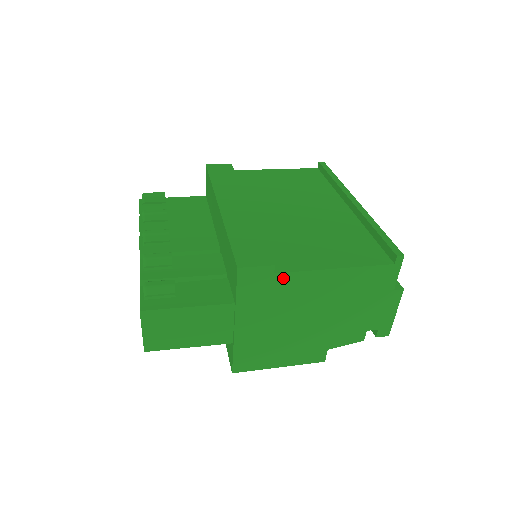
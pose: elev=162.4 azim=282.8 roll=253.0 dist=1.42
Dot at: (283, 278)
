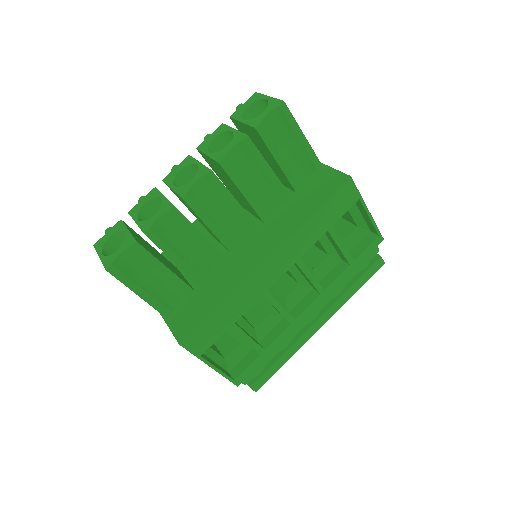
Dot at: occluded
